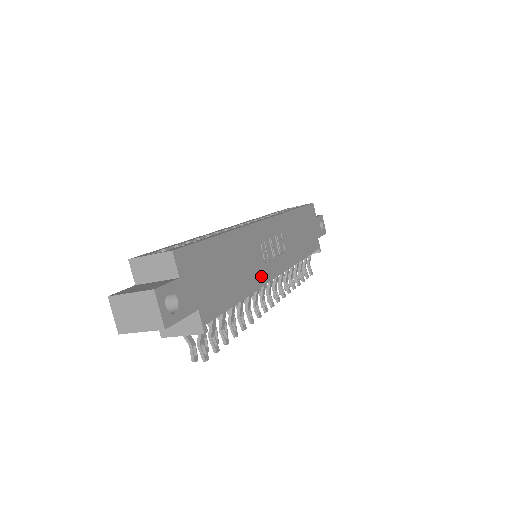
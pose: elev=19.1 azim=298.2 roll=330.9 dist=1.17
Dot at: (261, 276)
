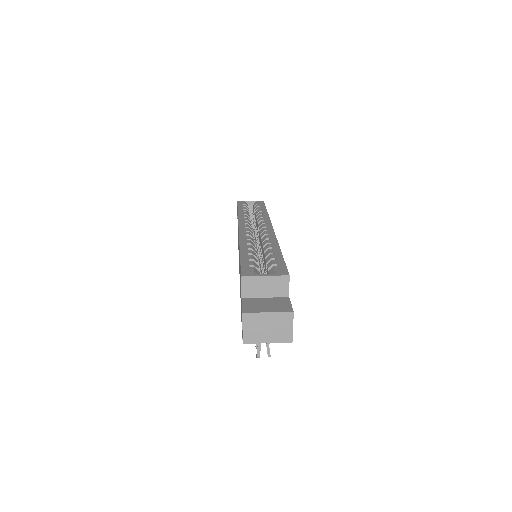
Dot at: occluded
